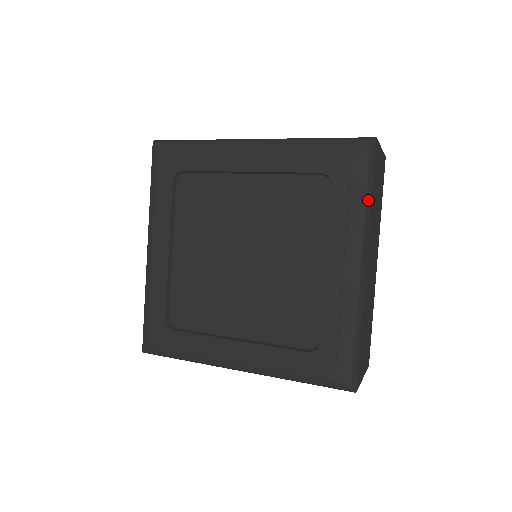
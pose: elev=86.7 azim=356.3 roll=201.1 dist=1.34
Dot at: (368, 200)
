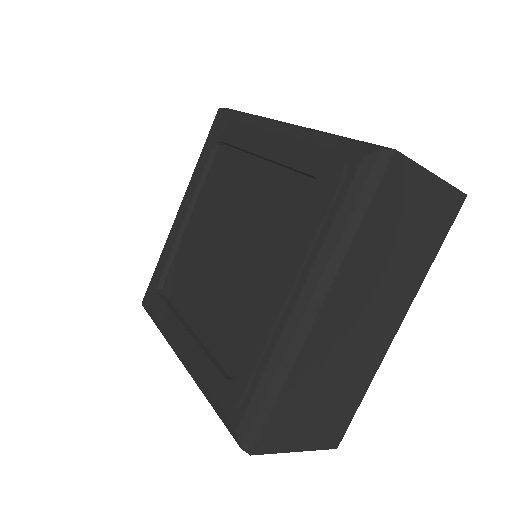
Dot at: (349, 228)
